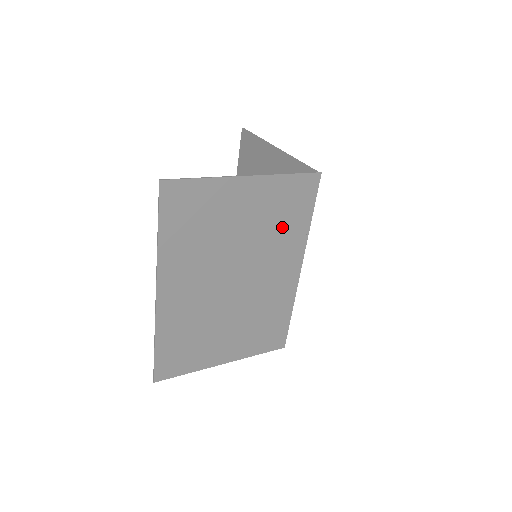
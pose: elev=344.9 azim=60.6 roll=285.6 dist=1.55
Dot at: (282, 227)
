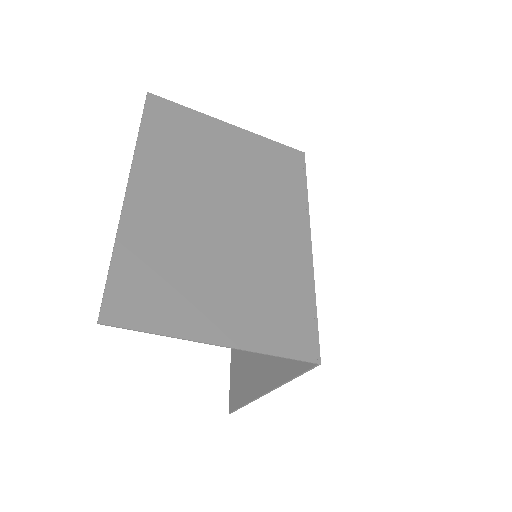
Dot at: (275, 183)
